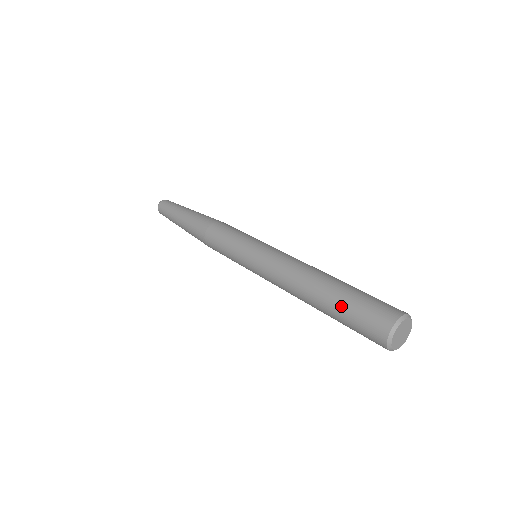
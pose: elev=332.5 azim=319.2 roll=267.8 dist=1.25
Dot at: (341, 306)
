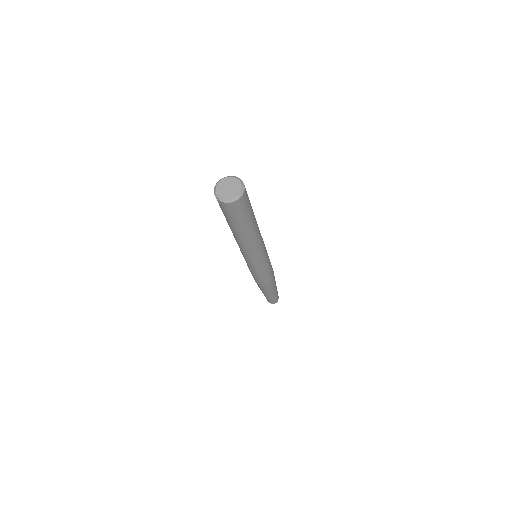
Dot at: occluded
